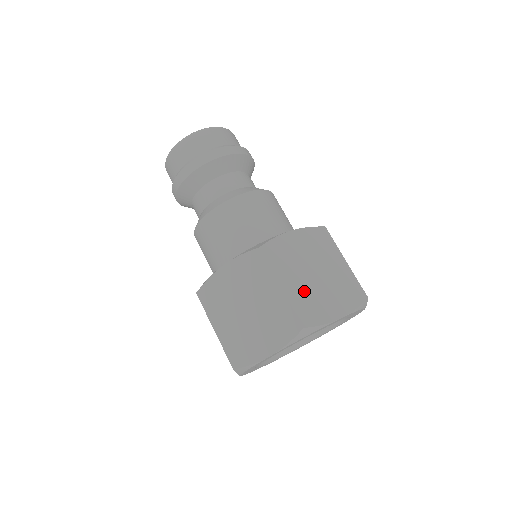
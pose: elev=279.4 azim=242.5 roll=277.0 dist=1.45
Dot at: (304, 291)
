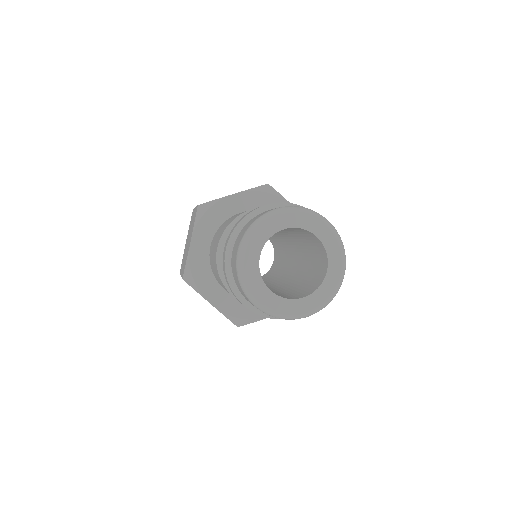
Dot at: occluded
